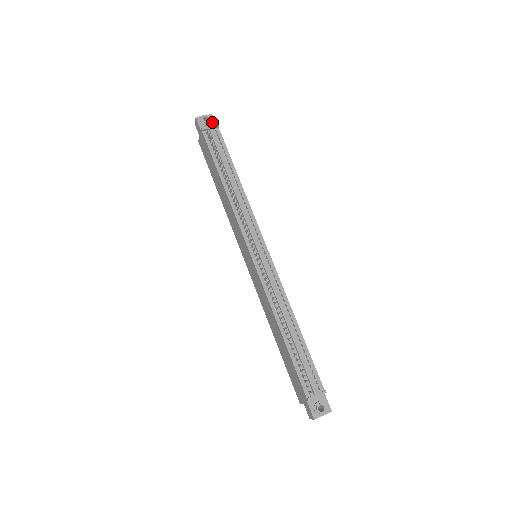
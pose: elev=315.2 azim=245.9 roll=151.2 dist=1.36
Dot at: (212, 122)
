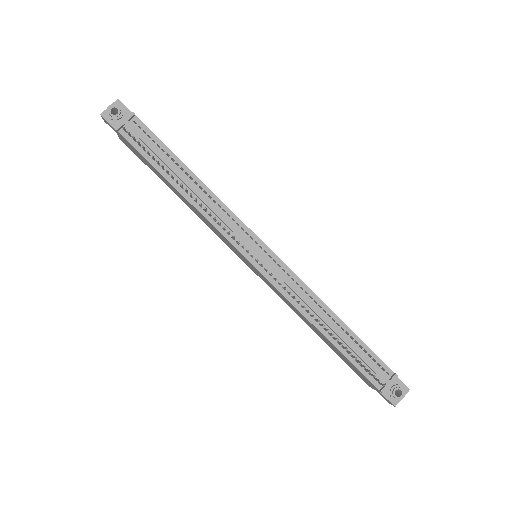
Dot at: (123, 111)
